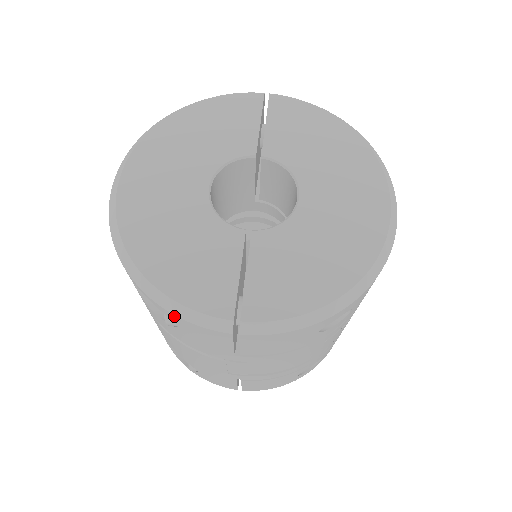
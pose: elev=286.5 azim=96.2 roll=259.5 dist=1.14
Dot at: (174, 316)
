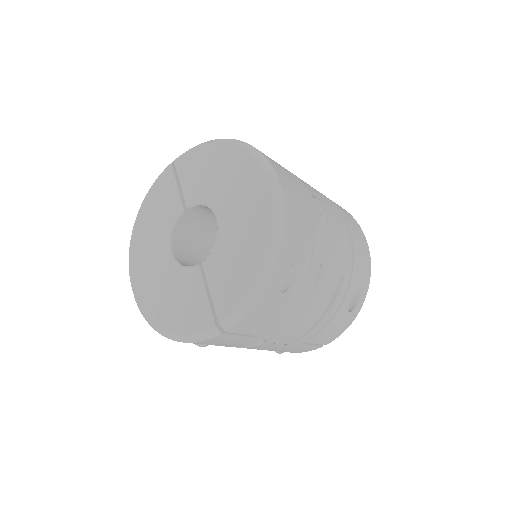
Dot at: occluded
